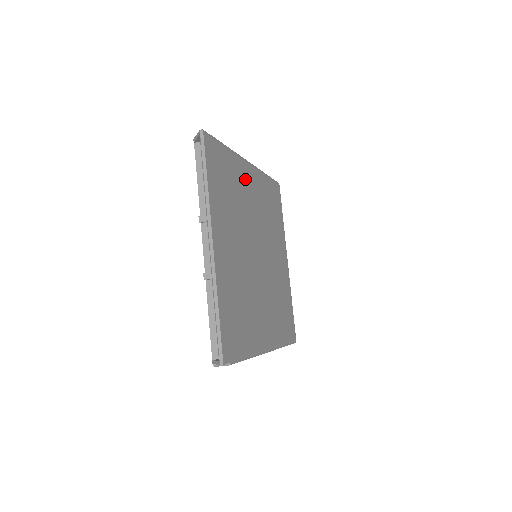
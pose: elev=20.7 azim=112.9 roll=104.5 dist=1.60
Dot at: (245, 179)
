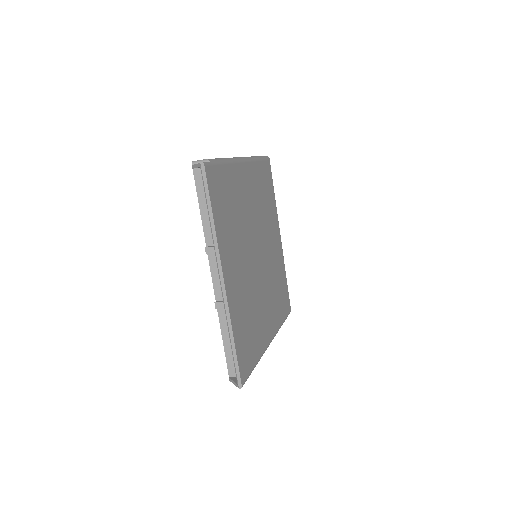
Dot at: (242, 183)
